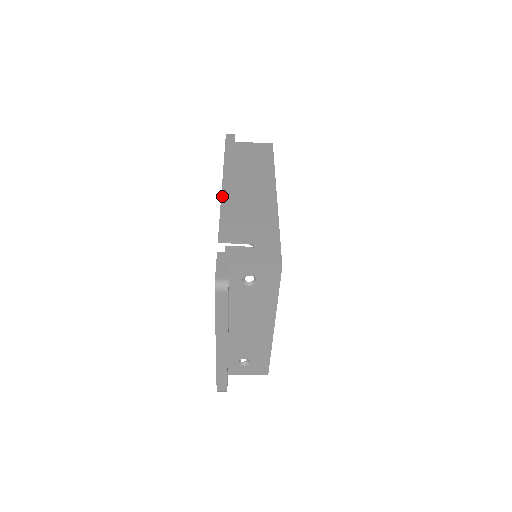
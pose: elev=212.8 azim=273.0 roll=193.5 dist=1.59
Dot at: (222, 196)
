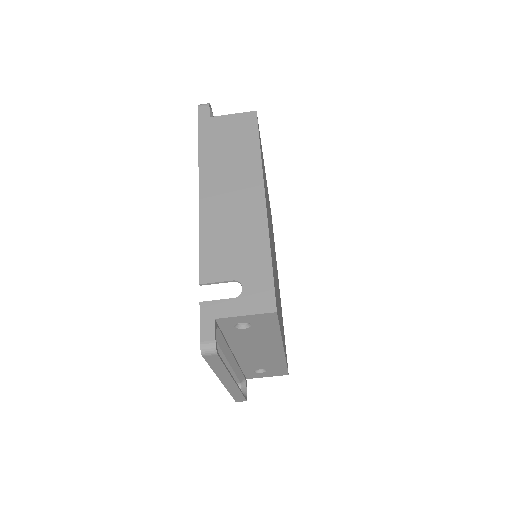
Dot at: (200, 211)
